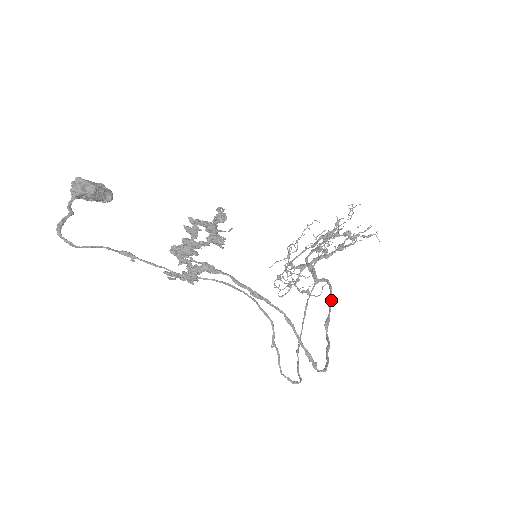
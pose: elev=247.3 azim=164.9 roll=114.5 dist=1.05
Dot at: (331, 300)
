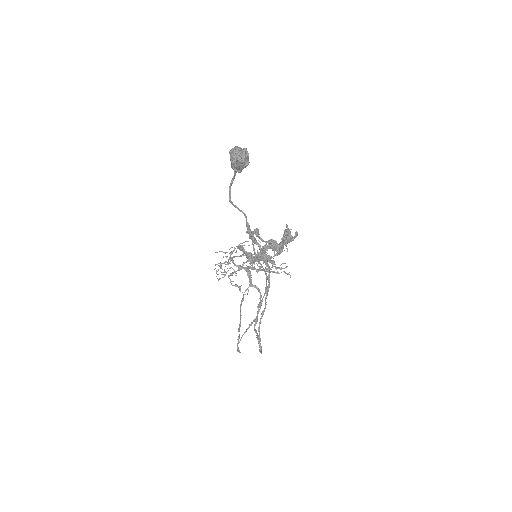
Dot at: occluded
